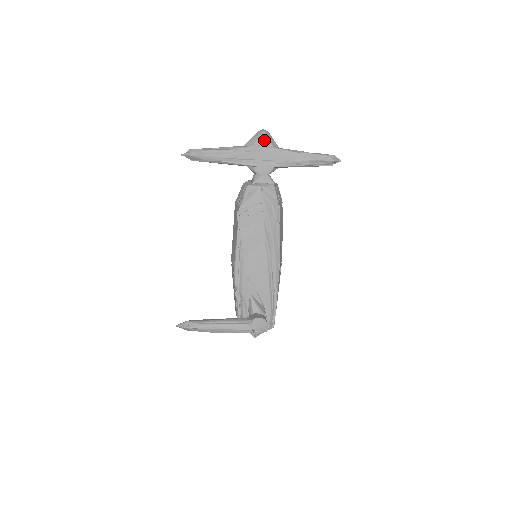
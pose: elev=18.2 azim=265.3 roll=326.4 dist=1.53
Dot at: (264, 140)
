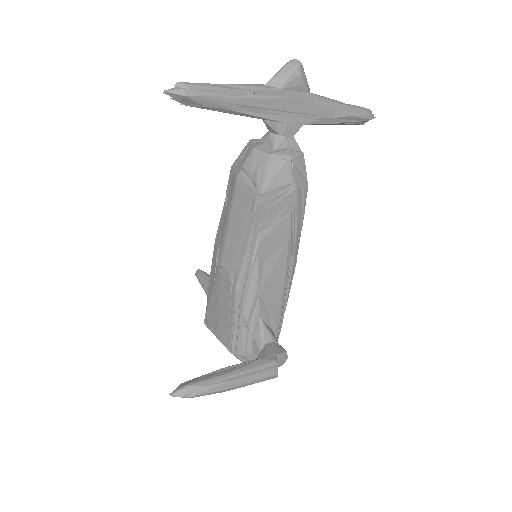
Dot at: (299, 79)
